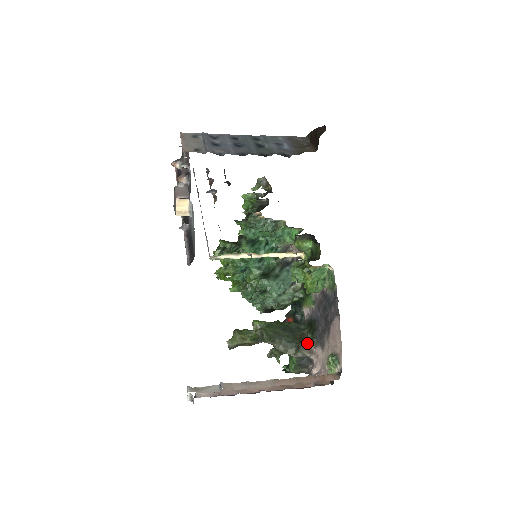
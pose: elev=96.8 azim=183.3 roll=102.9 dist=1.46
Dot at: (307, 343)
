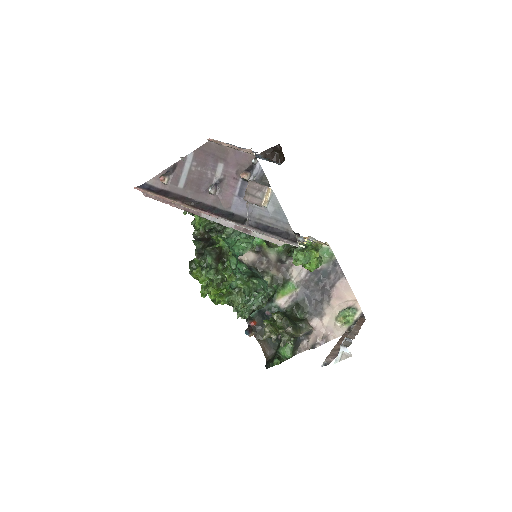
Dot at: (306, 320)
